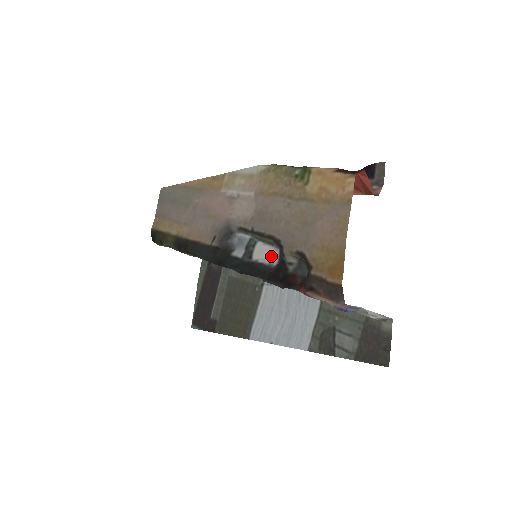
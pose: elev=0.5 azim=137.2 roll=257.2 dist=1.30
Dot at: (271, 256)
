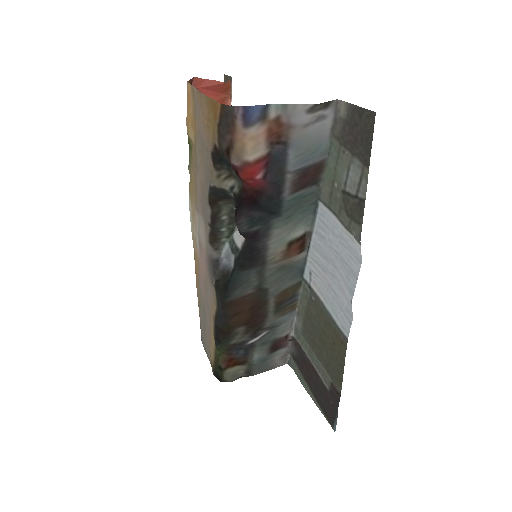
Dot at: occluded
